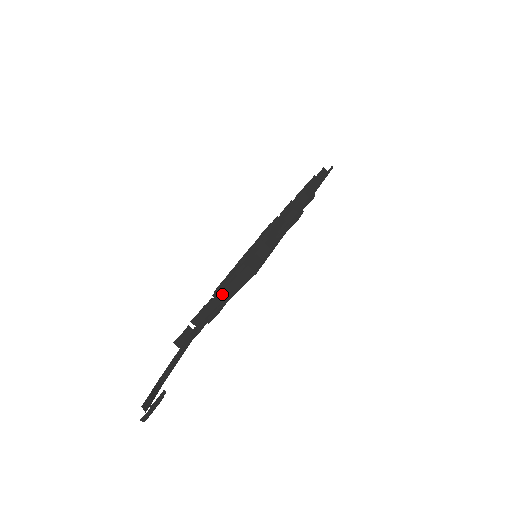
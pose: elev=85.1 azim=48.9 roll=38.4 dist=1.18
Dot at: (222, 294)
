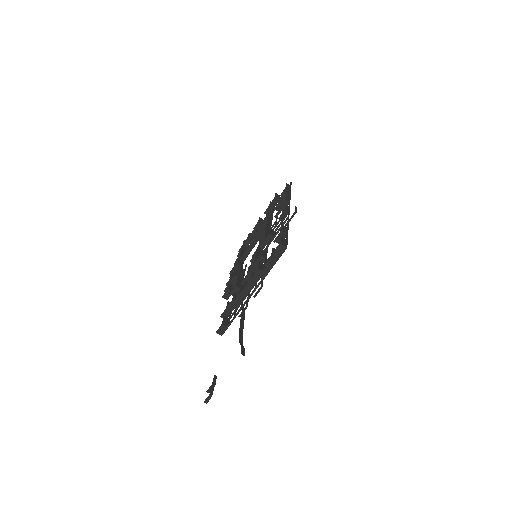
Dot at: (260, 273)
